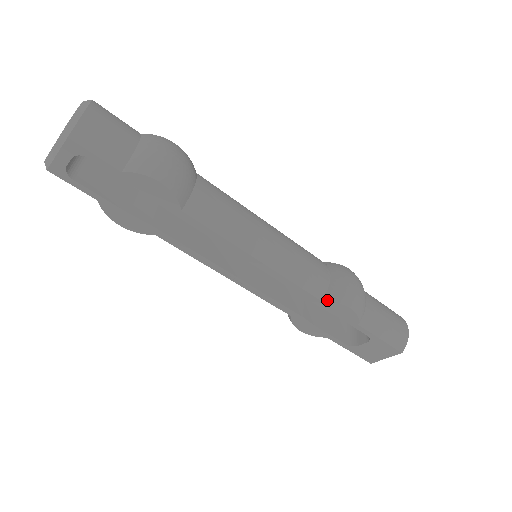
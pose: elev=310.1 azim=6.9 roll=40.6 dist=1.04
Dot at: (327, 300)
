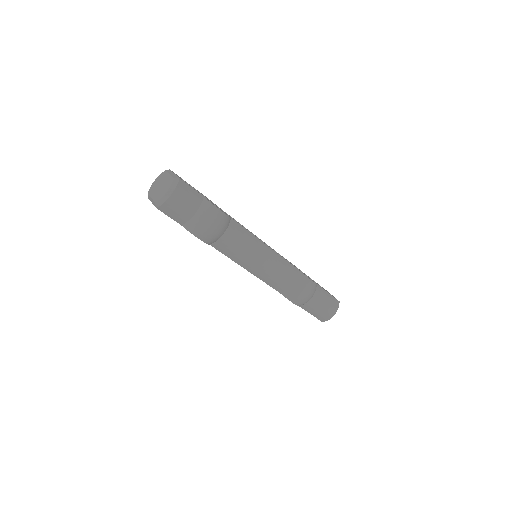
Dot at: (282, 294)
